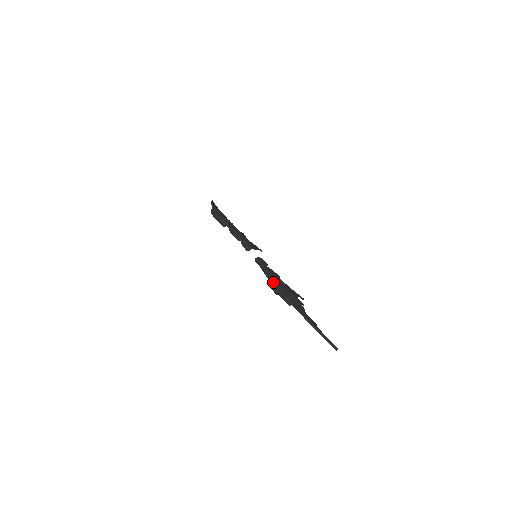
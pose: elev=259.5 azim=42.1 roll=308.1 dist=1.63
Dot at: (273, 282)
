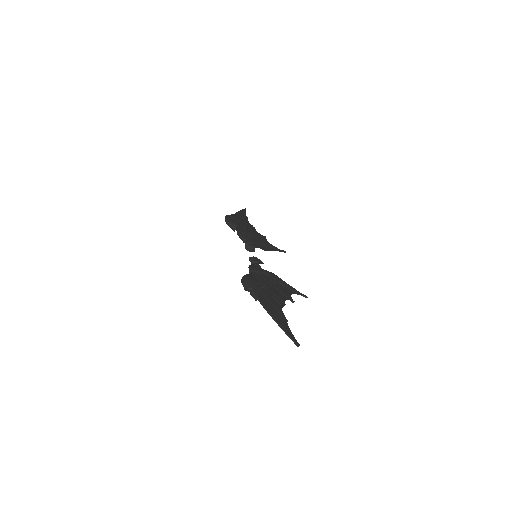
Dot at: (243, 278)
